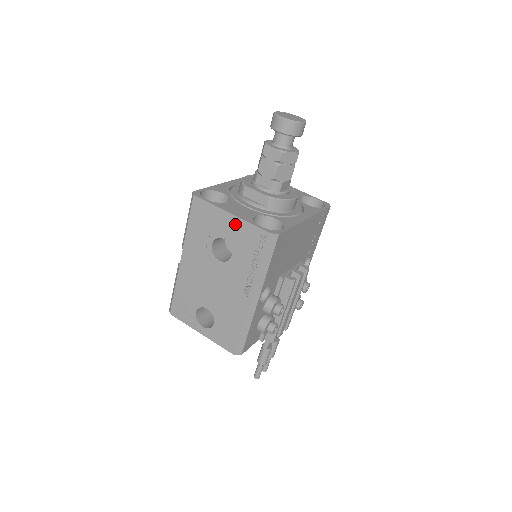
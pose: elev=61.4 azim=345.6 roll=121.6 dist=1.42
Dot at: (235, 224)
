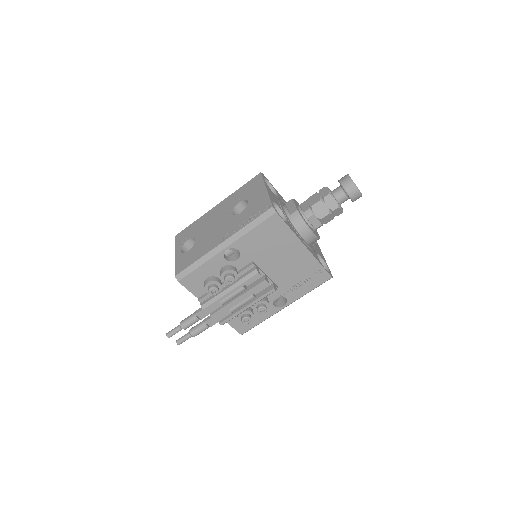
Dot at: (262, 195)
